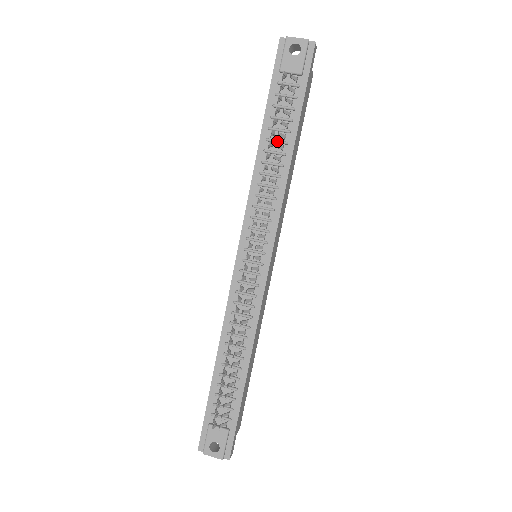
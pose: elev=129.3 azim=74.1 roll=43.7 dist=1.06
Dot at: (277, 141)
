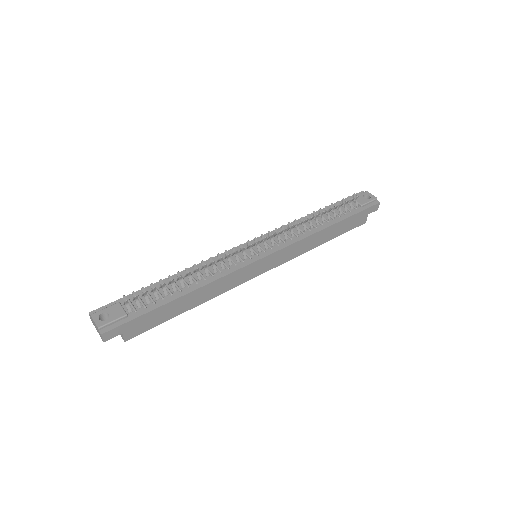
Dot at: (324, 217)
